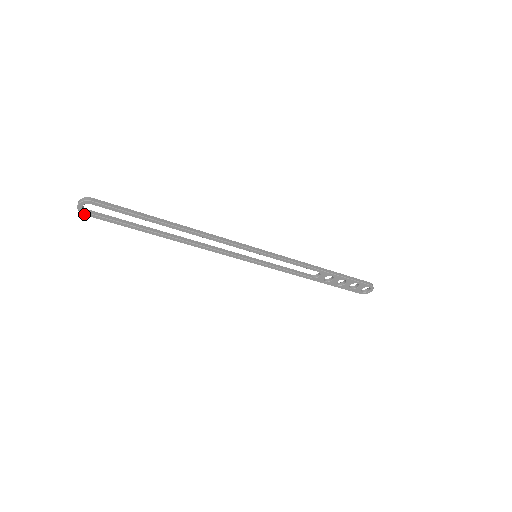
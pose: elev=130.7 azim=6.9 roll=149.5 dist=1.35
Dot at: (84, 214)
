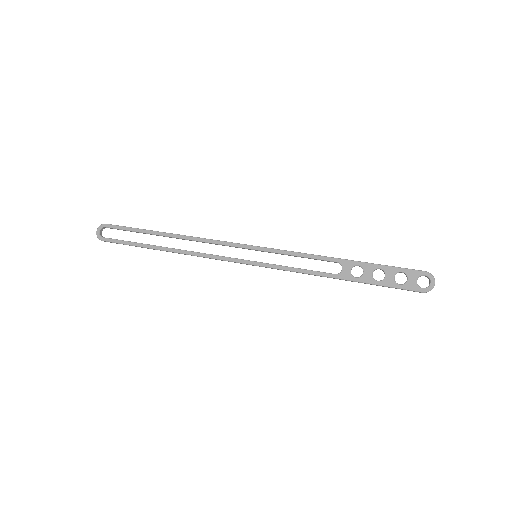
Dot at: (101, 239)
